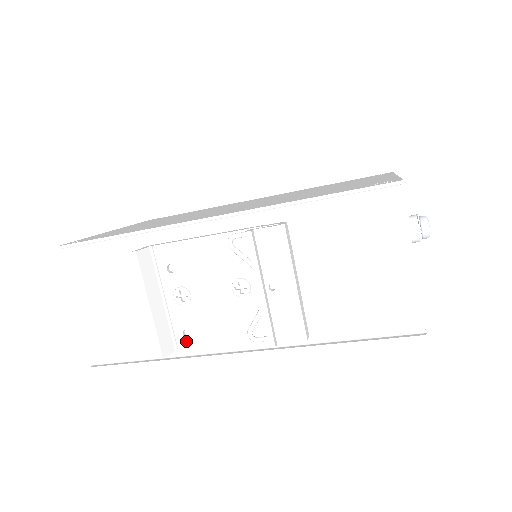
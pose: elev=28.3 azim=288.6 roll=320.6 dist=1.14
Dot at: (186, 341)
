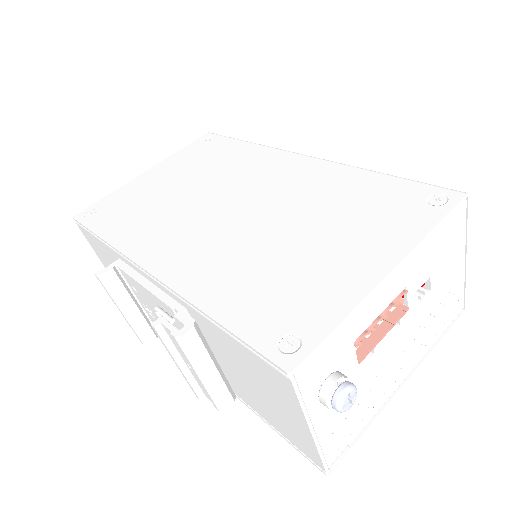
Dot at: occluded
